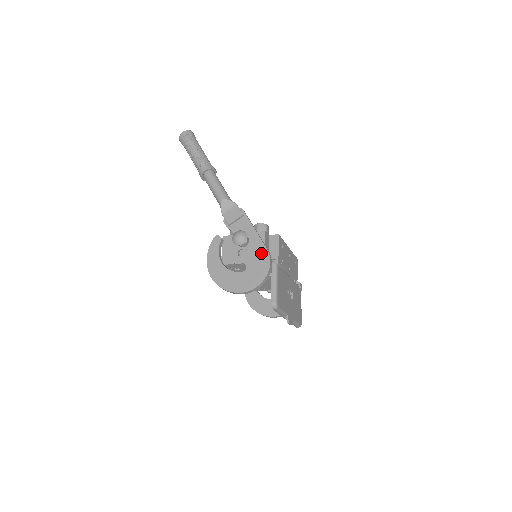
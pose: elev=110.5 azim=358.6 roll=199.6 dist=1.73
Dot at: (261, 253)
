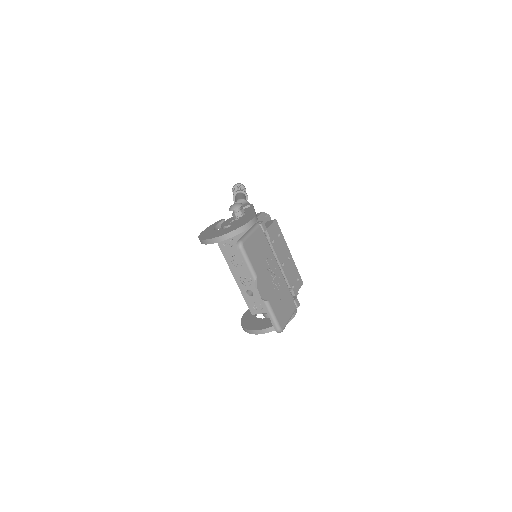
Dot at: (249, 217)
